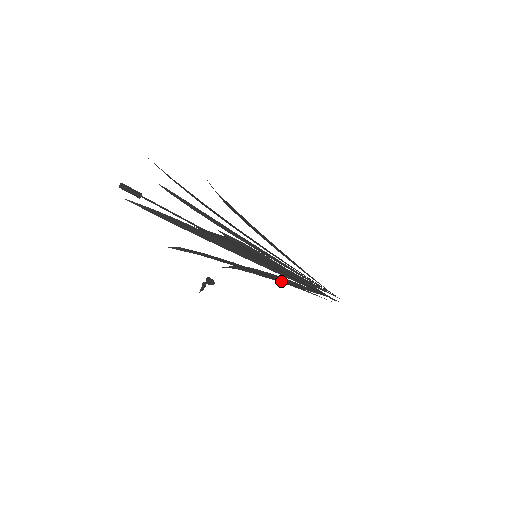
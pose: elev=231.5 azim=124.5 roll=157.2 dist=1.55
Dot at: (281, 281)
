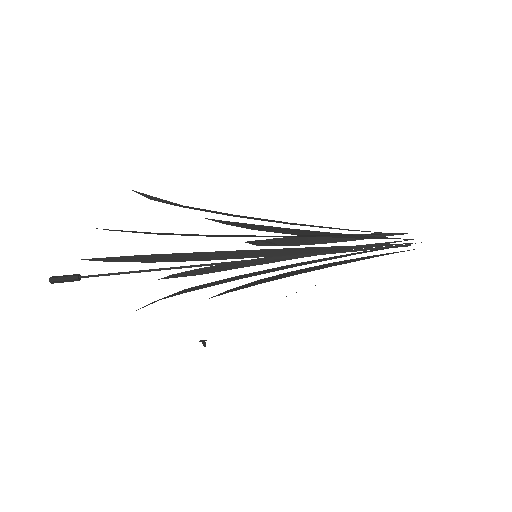
Dot at: occluded
